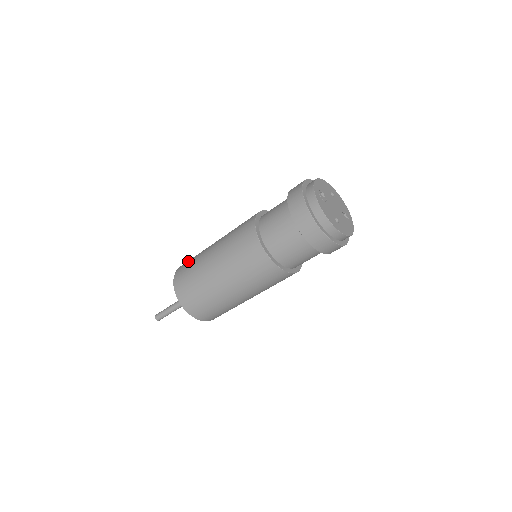
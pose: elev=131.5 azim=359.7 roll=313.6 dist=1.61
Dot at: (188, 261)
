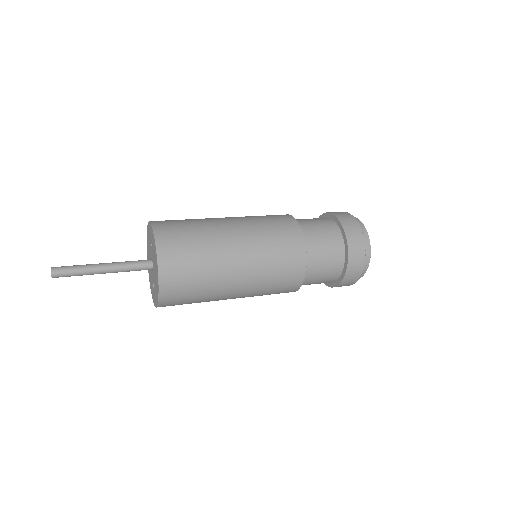
Dot at: occluded
